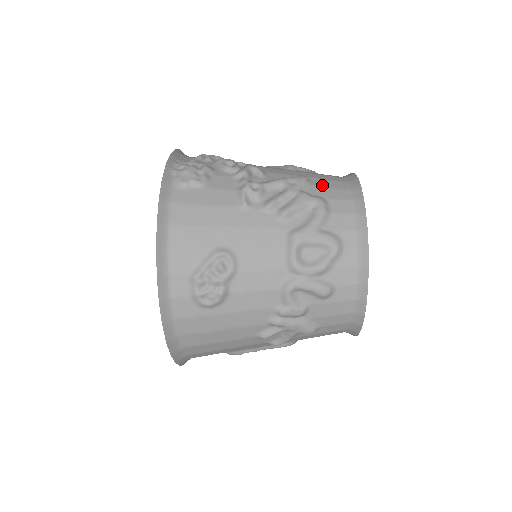
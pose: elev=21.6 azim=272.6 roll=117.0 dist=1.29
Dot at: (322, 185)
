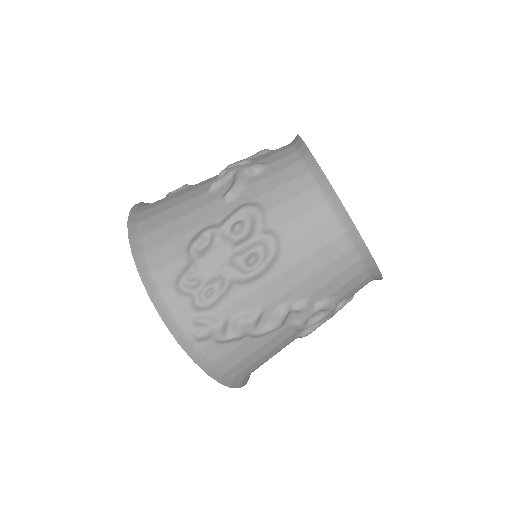
Dot at: occluded
